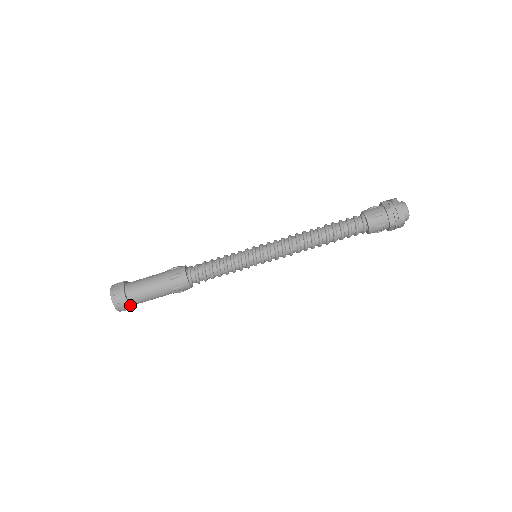
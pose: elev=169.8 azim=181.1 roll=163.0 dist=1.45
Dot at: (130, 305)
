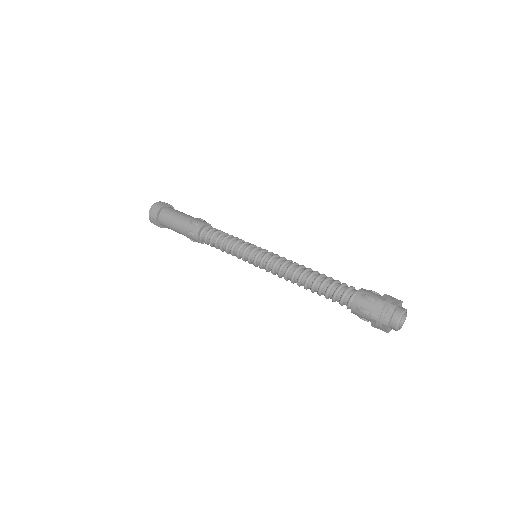
Dot at: (157, 221)
